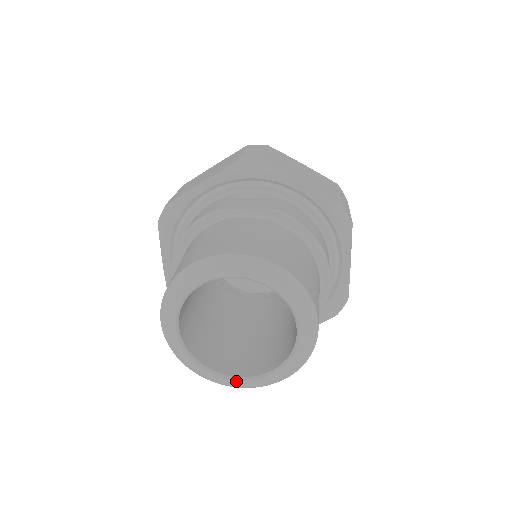
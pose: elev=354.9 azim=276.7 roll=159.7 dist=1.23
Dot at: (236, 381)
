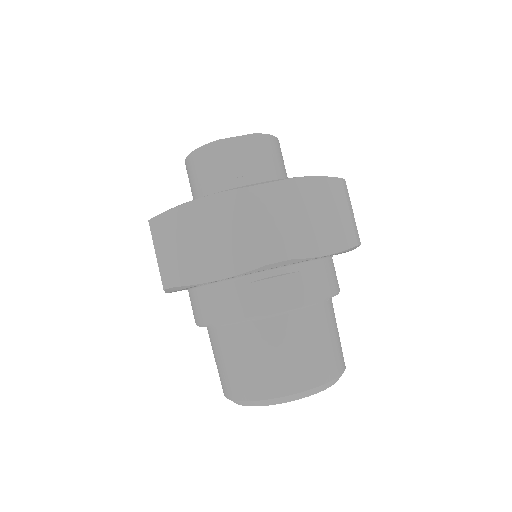
Dot at: occluded
